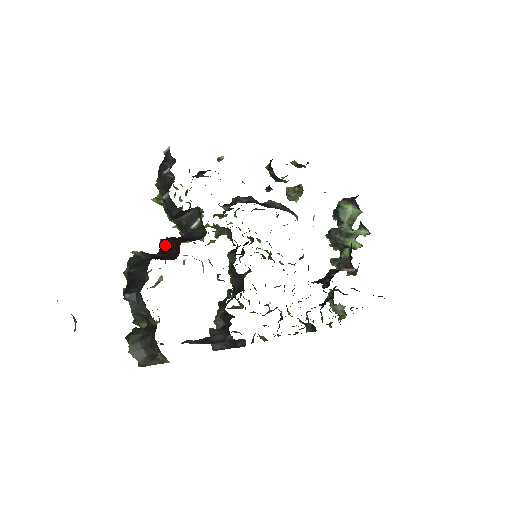
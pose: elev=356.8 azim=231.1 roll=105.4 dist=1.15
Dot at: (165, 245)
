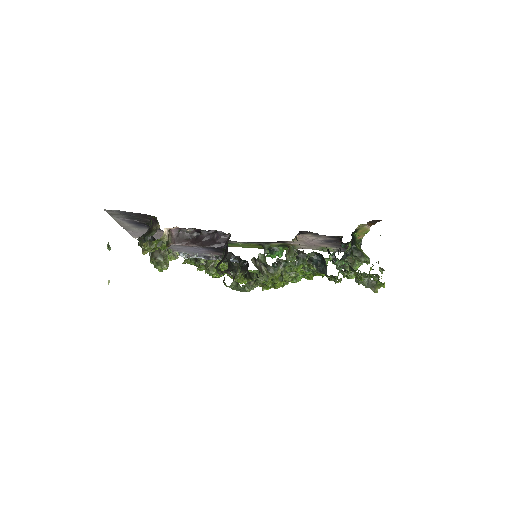
Dot at: occluded
